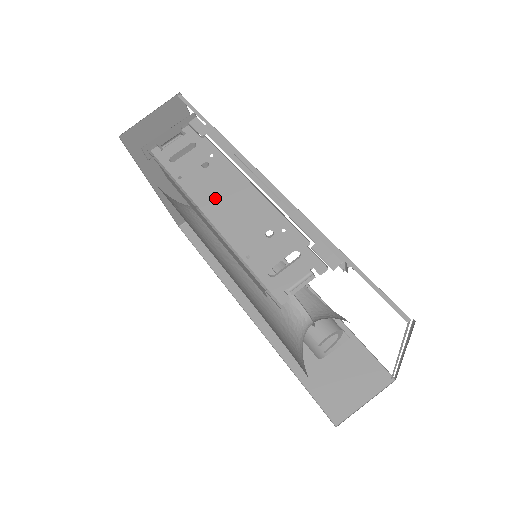
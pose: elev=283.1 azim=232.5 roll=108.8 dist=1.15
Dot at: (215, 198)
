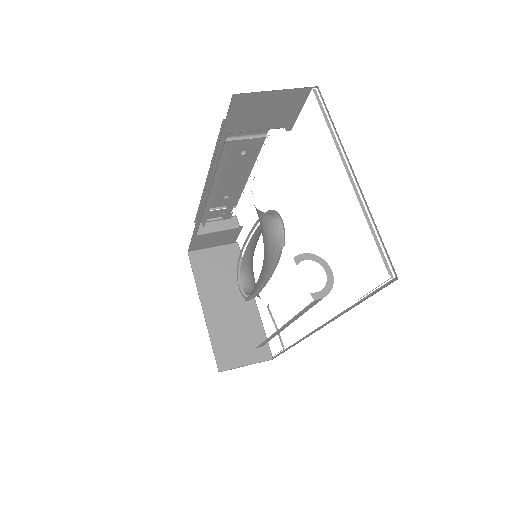
Dot at: (222, 185)
